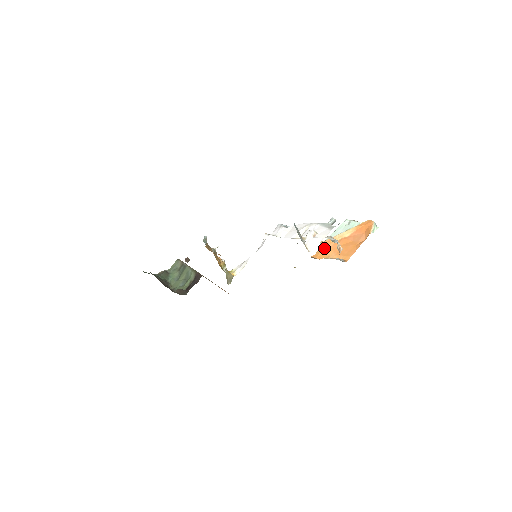
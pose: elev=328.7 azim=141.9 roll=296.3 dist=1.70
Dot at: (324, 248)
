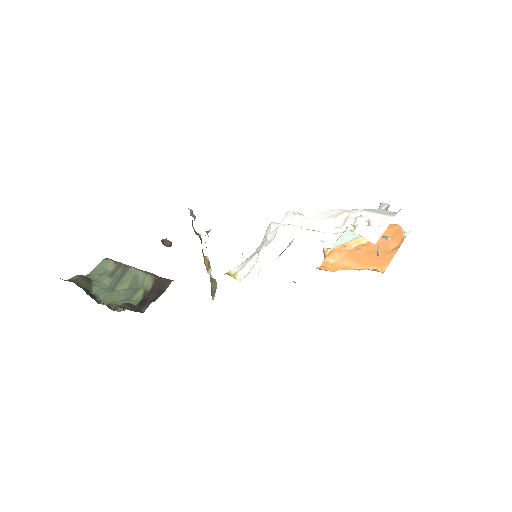
Dot at: (334, 257)
